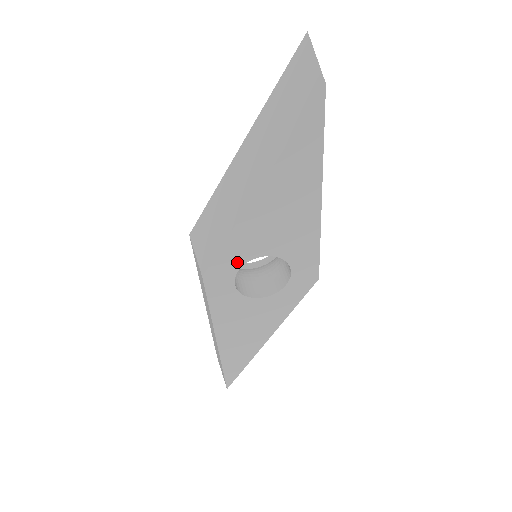
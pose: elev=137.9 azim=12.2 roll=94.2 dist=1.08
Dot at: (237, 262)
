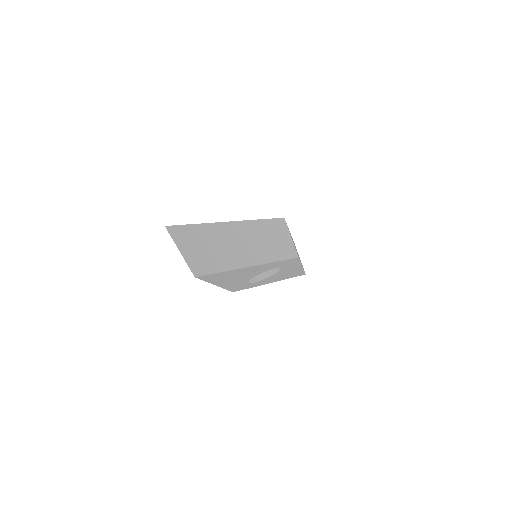
Dot at: (242, 284)
